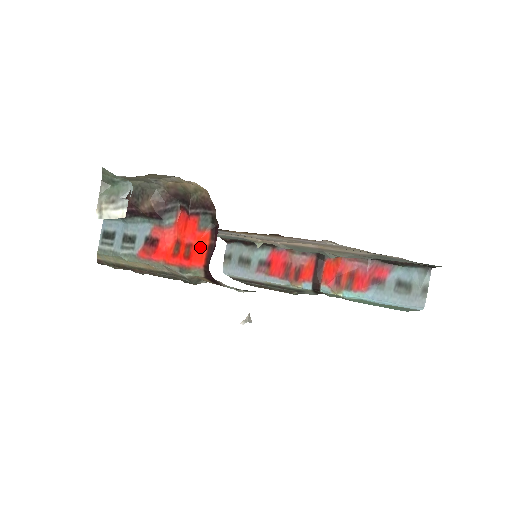
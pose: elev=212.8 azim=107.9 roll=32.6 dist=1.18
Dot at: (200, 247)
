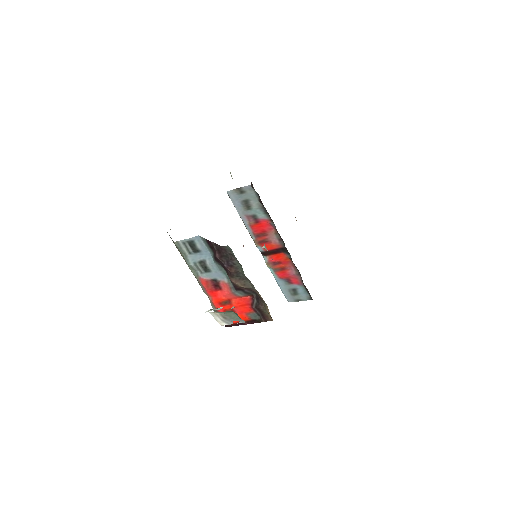
Dot at: occluded
